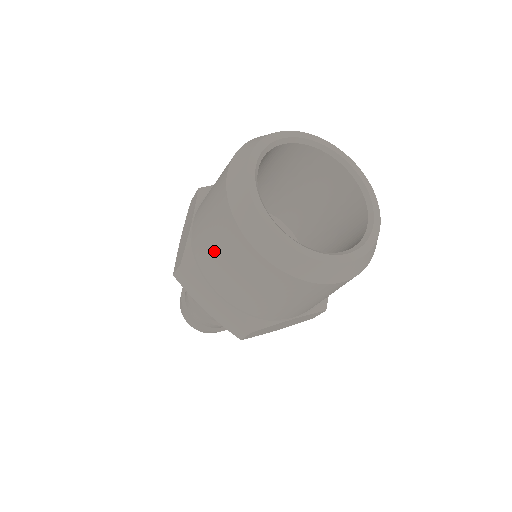
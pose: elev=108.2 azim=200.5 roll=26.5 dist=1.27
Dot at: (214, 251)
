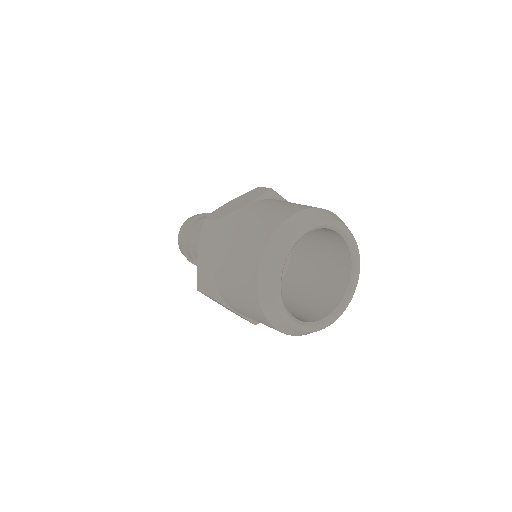
Dot at: (239, 305)
